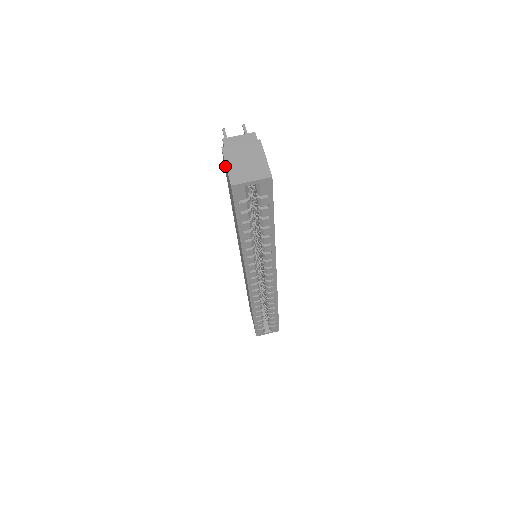
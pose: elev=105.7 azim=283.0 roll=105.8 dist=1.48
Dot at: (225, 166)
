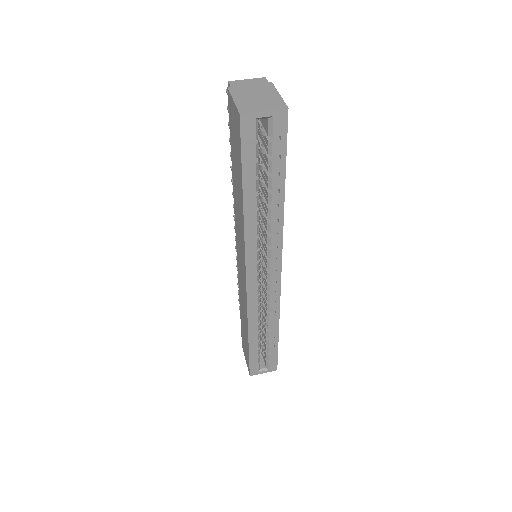
Dot at: (231, 107)
